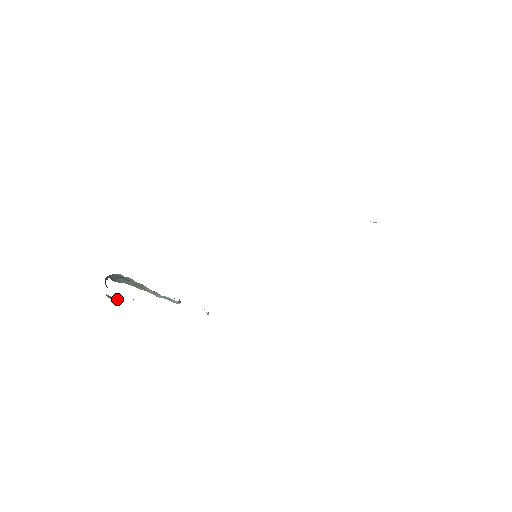
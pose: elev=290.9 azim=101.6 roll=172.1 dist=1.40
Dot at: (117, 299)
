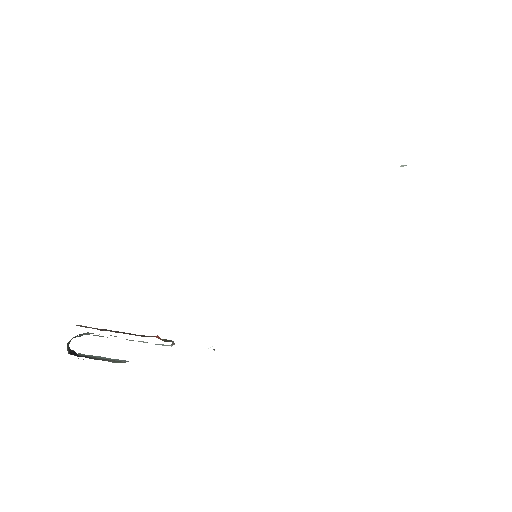
Dot at: occluded
